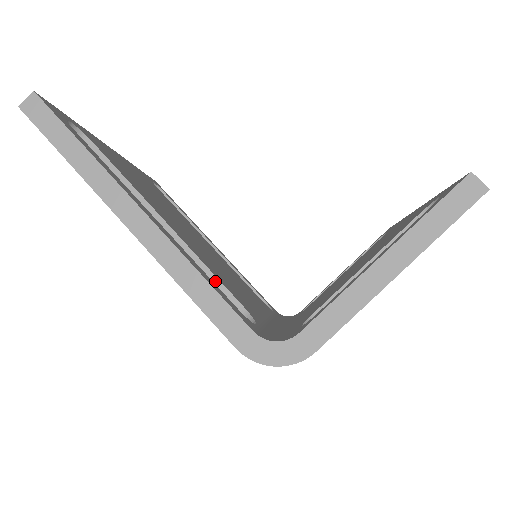
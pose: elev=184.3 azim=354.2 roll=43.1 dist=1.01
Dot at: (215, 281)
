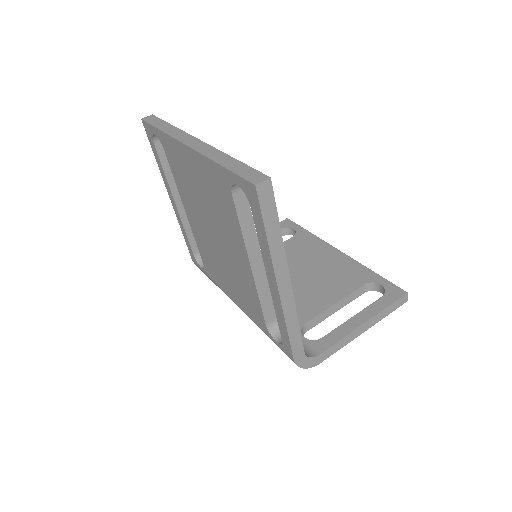
Dot at: (270, 302)
